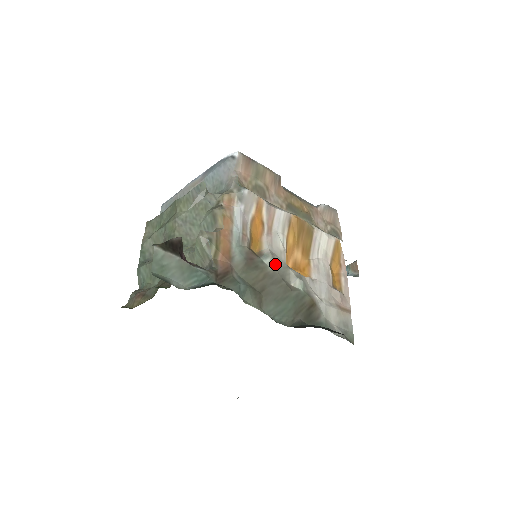
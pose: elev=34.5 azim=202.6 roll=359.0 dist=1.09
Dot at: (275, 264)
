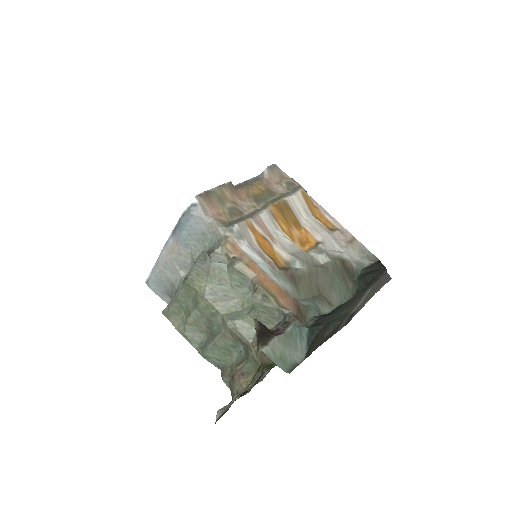
Dot at: (303, 261)
